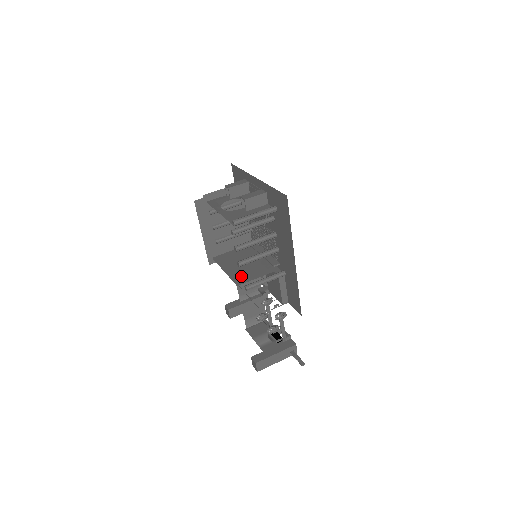
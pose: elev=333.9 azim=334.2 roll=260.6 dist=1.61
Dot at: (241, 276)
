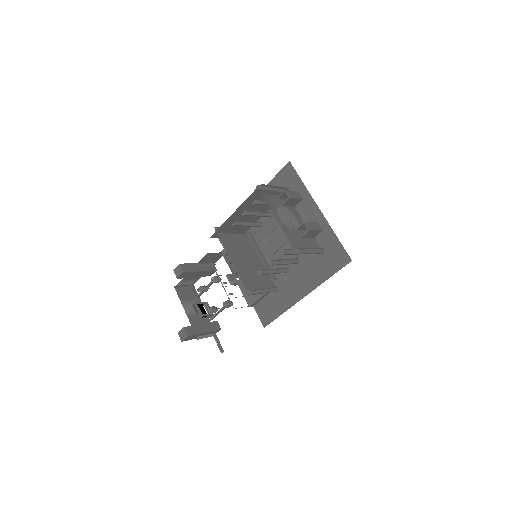
Dot at: (248, 278)
